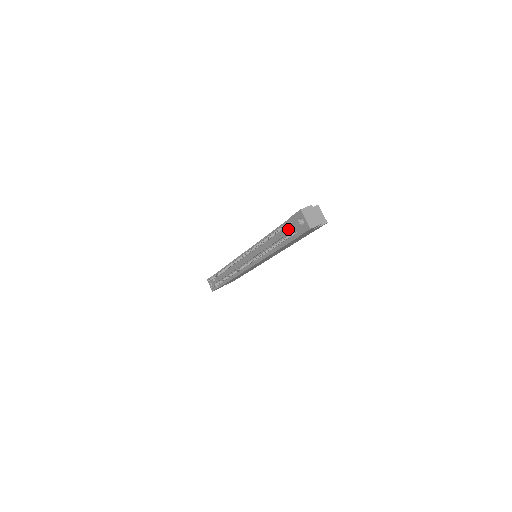
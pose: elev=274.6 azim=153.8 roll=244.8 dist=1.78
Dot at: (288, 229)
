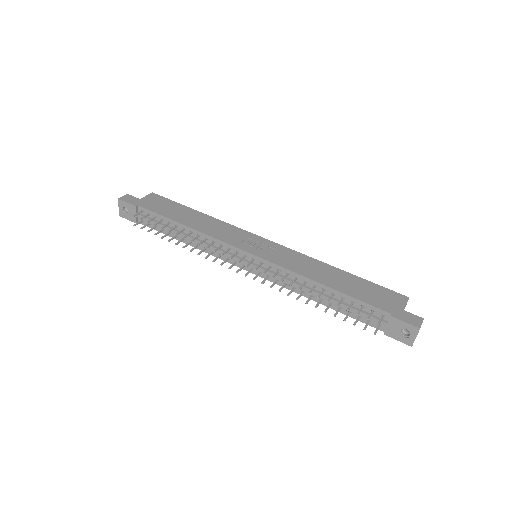
Dot at: (374, 318)
